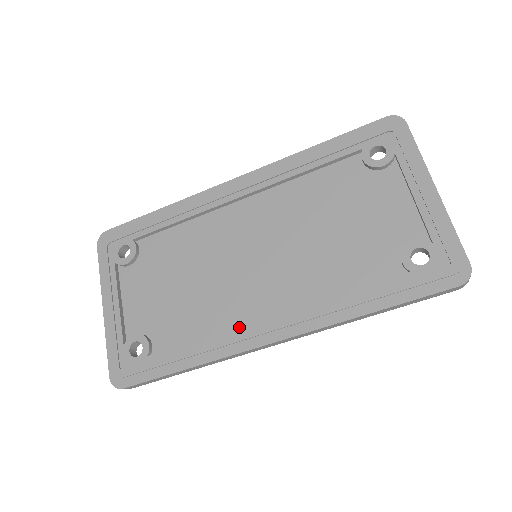
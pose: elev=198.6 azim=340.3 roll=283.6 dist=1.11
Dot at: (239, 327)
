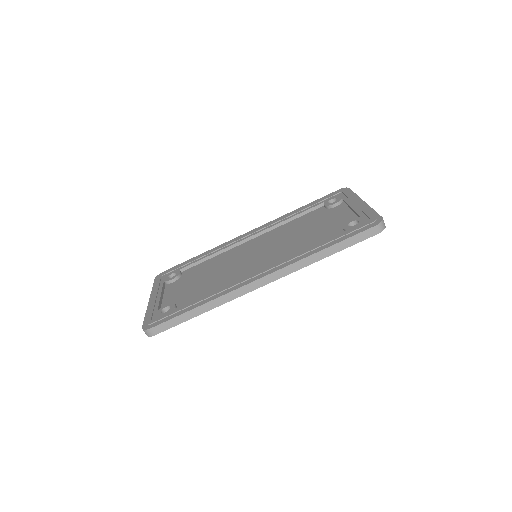
Dot at: (238, 280)
